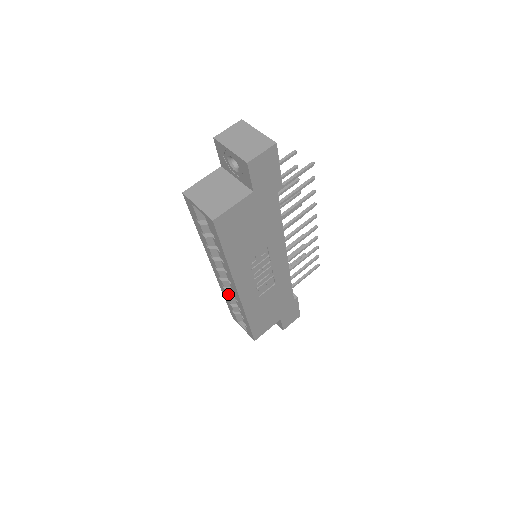
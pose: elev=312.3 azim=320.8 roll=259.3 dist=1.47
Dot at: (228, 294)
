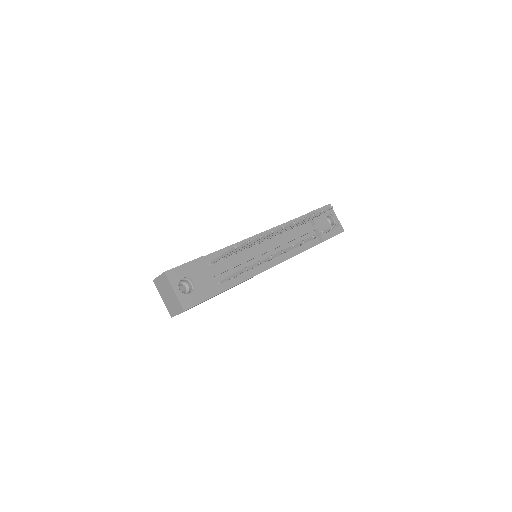
Dot at: occluded
